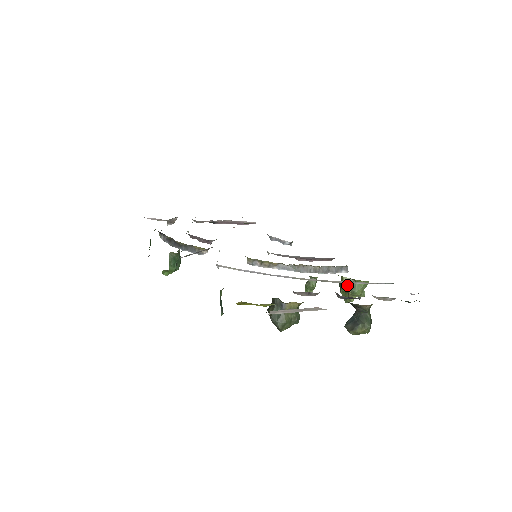
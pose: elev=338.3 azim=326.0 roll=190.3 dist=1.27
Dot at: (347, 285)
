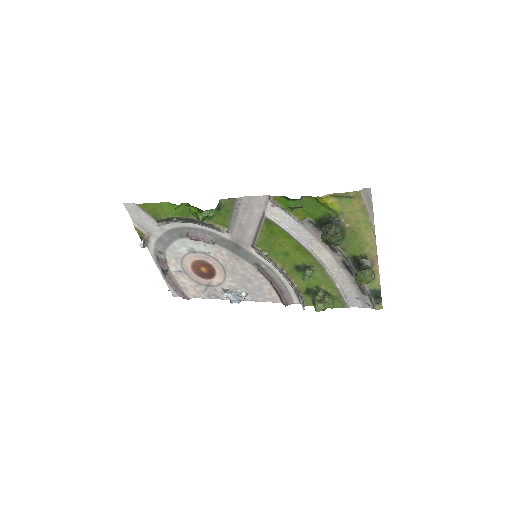
Dot at: (324, 292)
